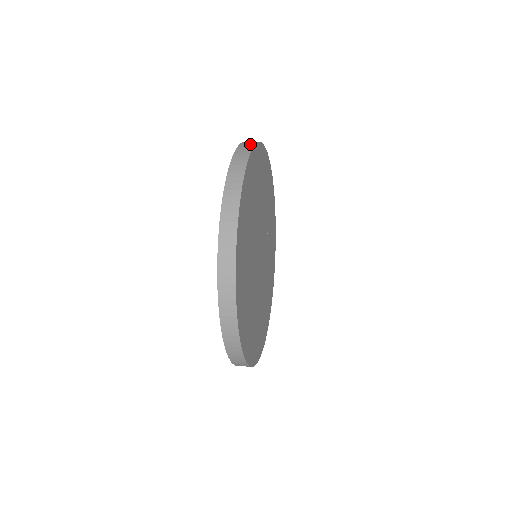
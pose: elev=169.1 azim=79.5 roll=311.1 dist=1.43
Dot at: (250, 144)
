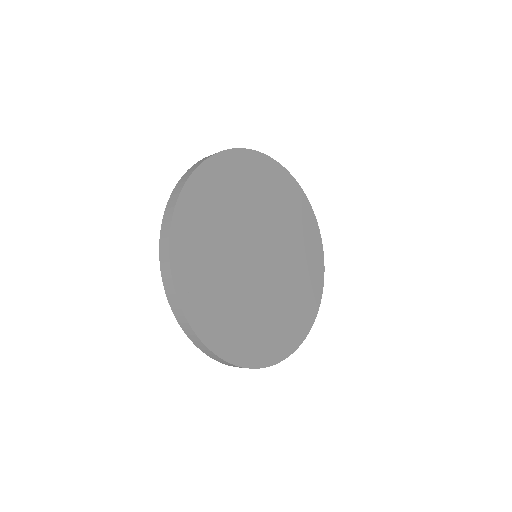
Dot at: occluded
